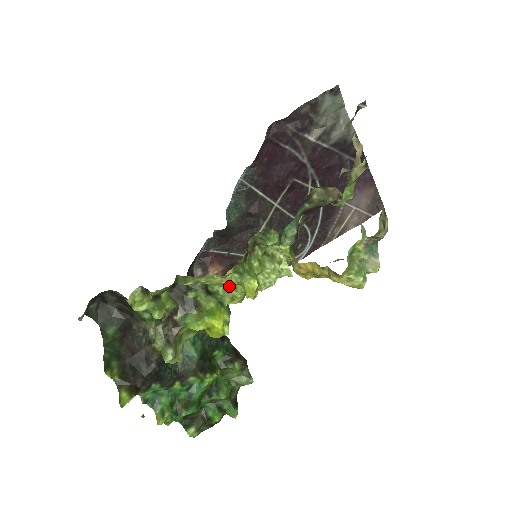
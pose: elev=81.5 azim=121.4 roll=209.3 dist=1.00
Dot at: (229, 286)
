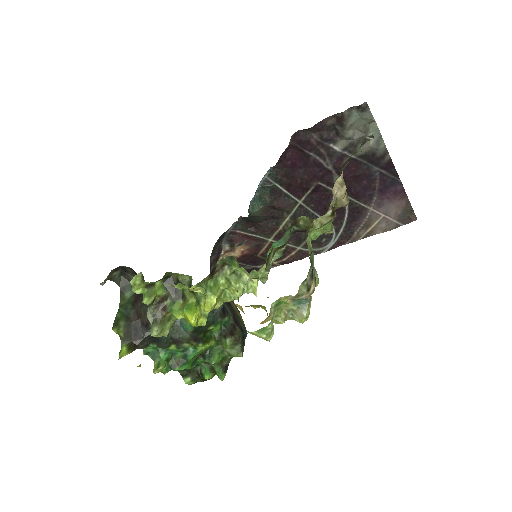
Dot at: occluded
